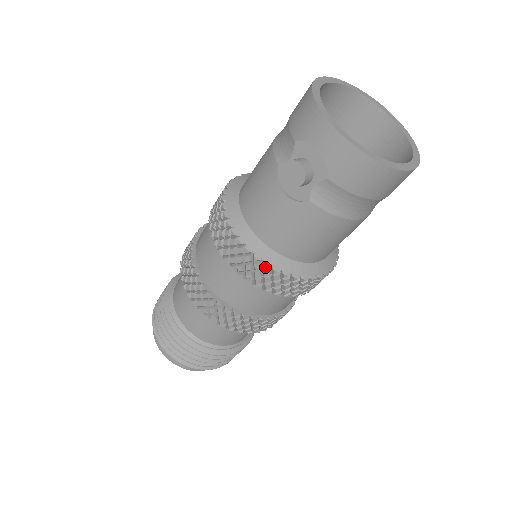
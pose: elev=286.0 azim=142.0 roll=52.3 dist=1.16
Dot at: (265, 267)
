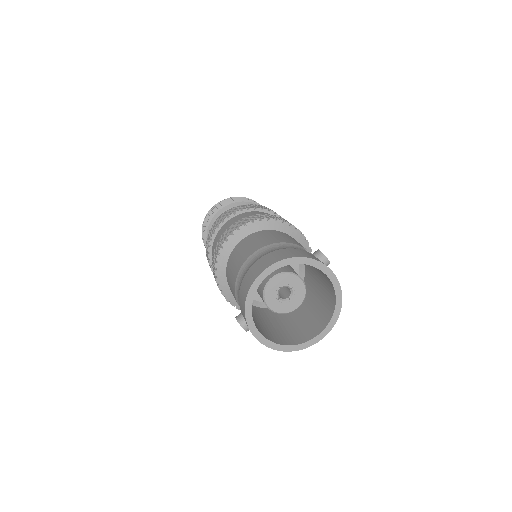
Dot at: occluded
